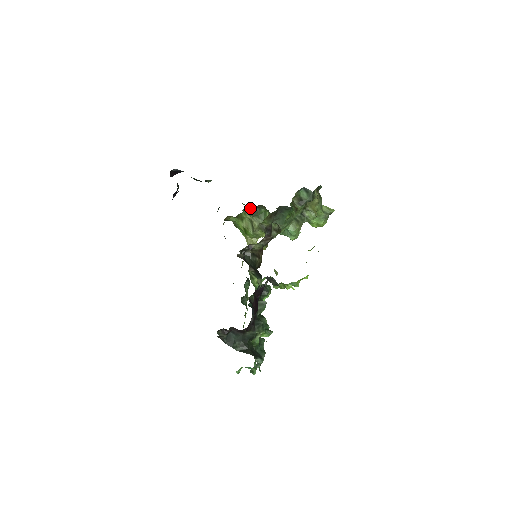
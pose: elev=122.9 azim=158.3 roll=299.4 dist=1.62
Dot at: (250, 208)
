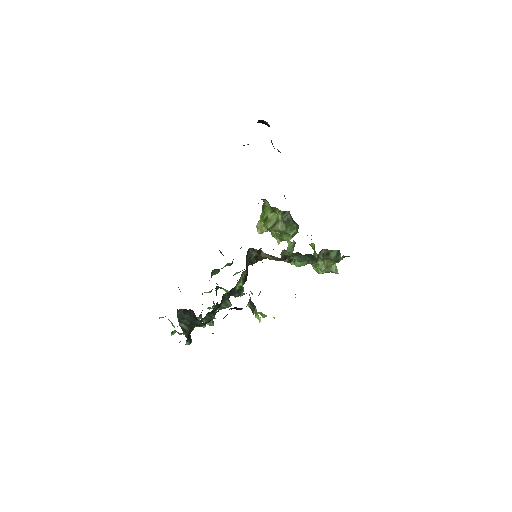
Dot at: (288, 215)
